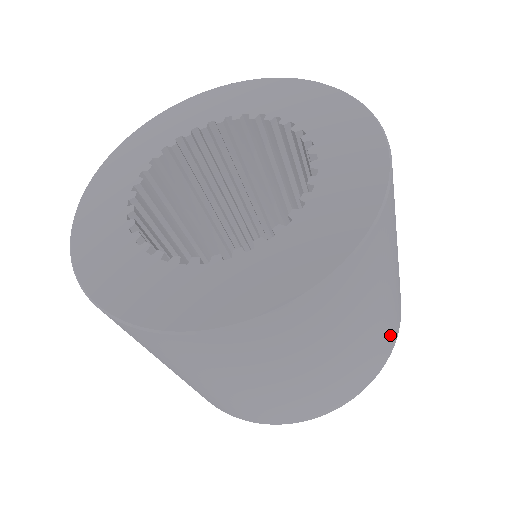
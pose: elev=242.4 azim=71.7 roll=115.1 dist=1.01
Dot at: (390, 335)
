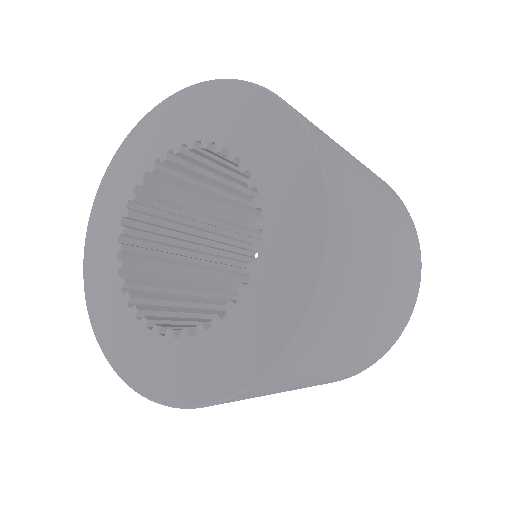
Dot at: (410, 261)
